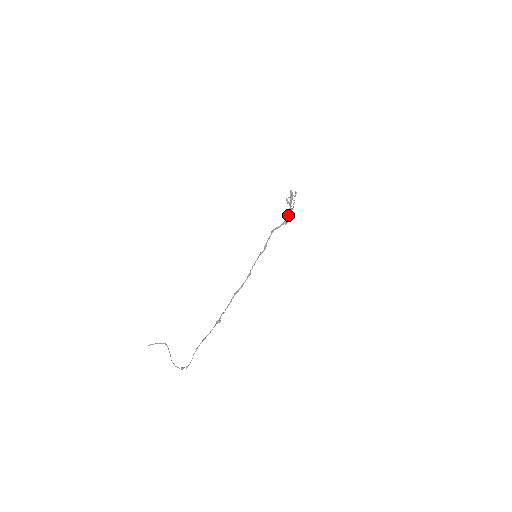
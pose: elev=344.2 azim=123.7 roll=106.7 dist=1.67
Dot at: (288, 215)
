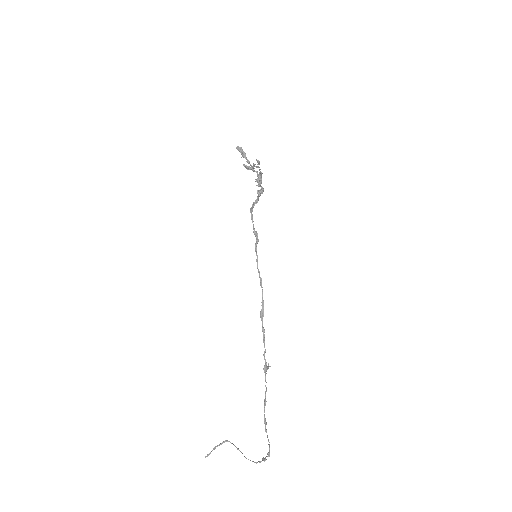
Dot at: (258, 181)
